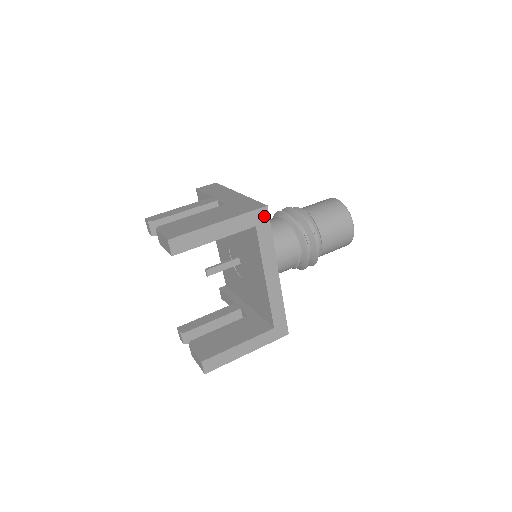
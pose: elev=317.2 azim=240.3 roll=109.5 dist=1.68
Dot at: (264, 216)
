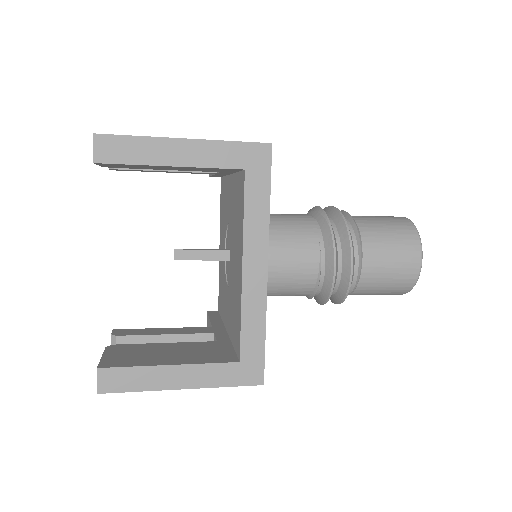
Dot at: (263, 158)
